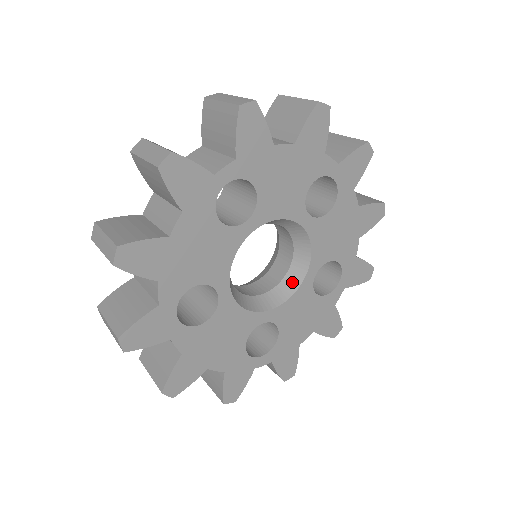
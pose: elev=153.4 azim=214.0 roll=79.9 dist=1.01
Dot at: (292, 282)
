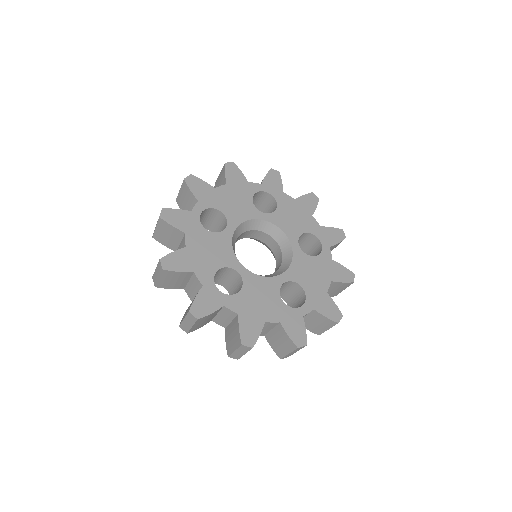
Dot at: (288, 256)
